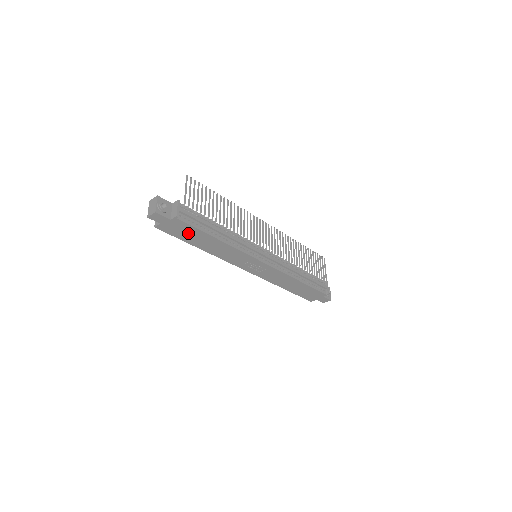
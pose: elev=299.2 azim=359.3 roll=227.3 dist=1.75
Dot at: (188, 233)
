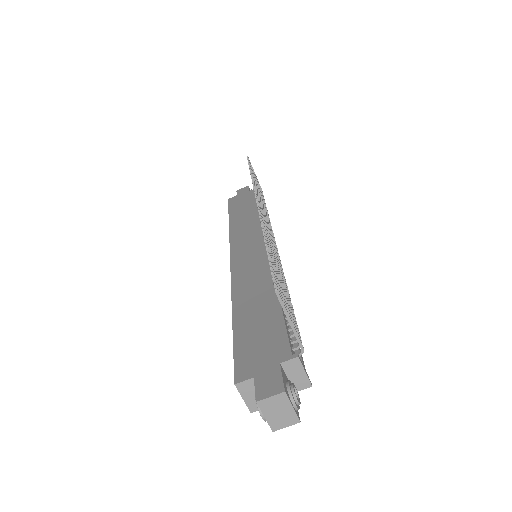
Dot at: occluded
